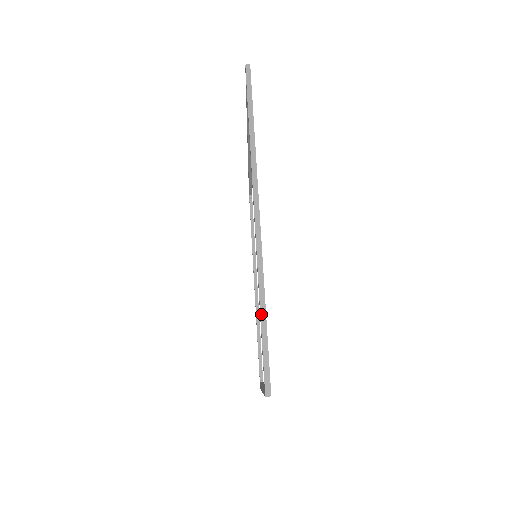
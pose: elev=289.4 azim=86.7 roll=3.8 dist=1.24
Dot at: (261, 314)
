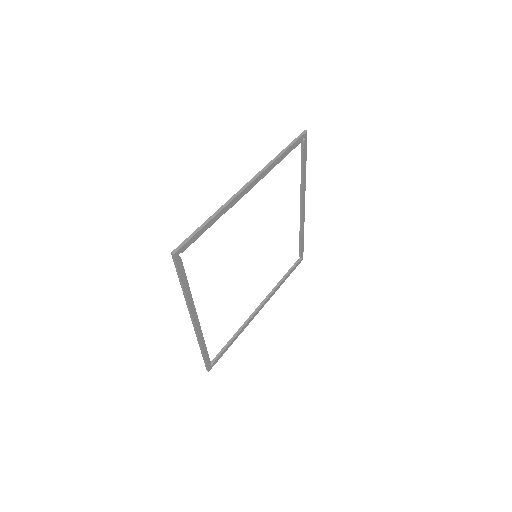
Dot at: (206, 221)
